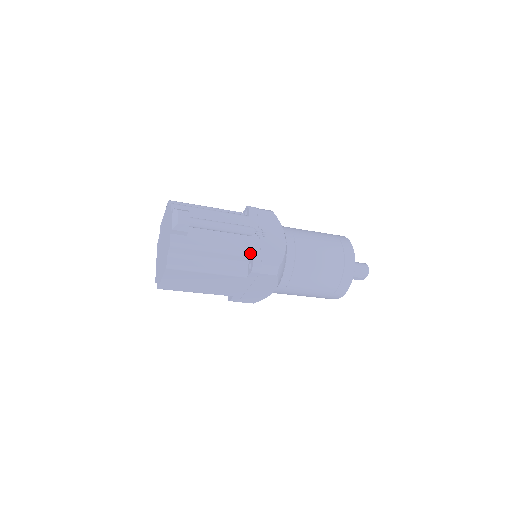
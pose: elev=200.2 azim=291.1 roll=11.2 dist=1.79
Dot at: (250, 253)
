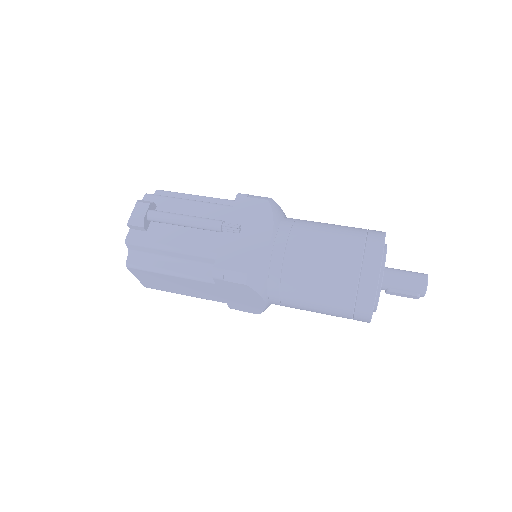
Dot at: (215, 254)
